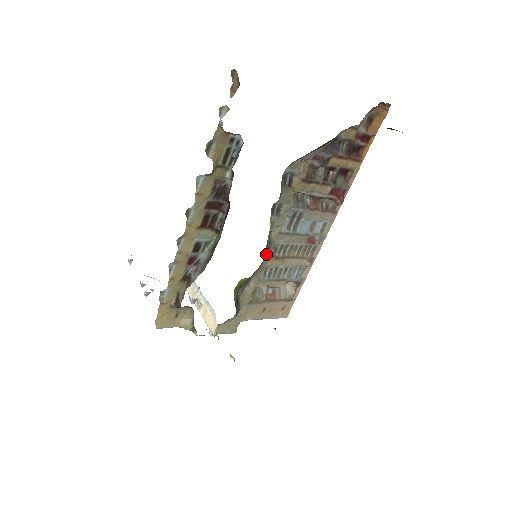
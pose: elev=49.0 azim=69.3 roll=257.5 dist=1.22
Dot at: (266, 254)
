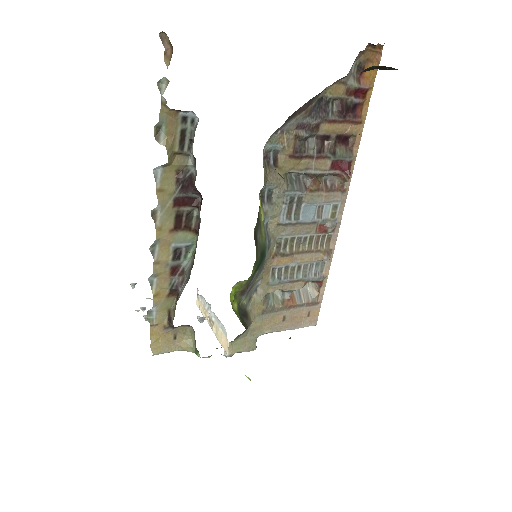
Dot at: (265, 251)
